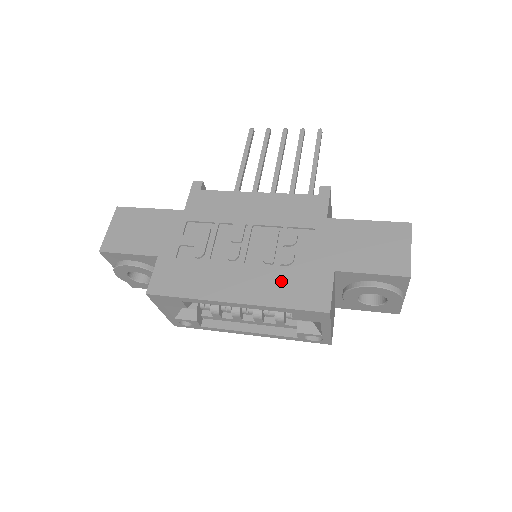
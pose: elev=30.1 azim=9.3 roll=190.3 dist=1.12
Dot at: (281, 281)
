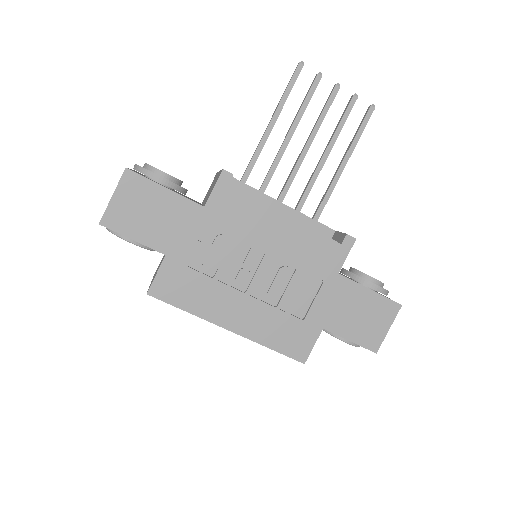
Dot at: (276, 323)
